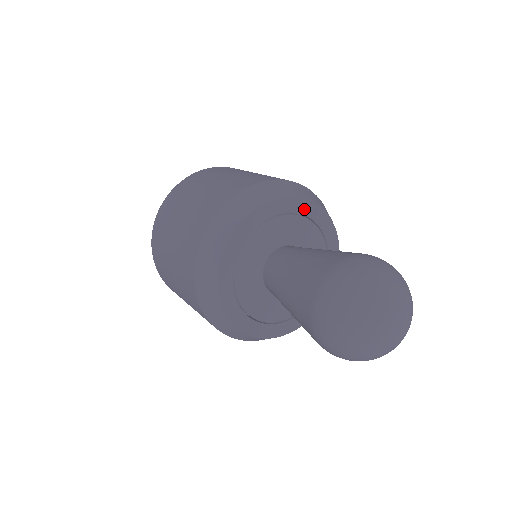
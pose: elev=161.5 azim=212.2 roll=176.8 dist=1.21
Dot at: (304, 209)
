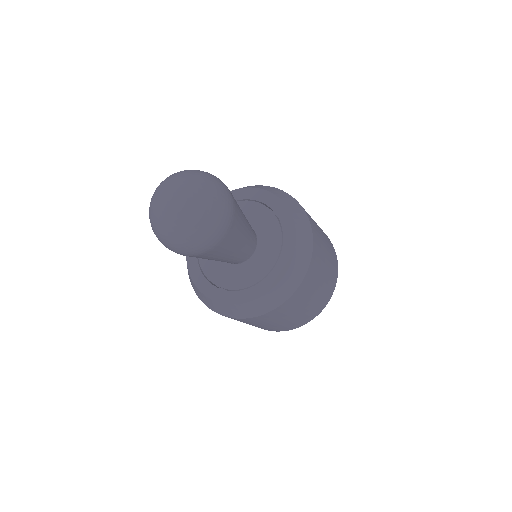
Dot at: (277, 208)
